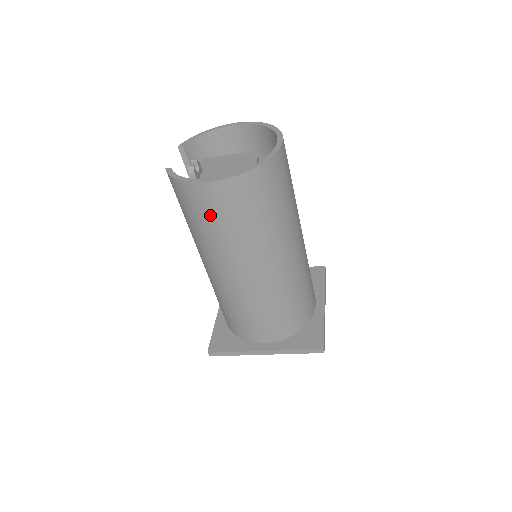
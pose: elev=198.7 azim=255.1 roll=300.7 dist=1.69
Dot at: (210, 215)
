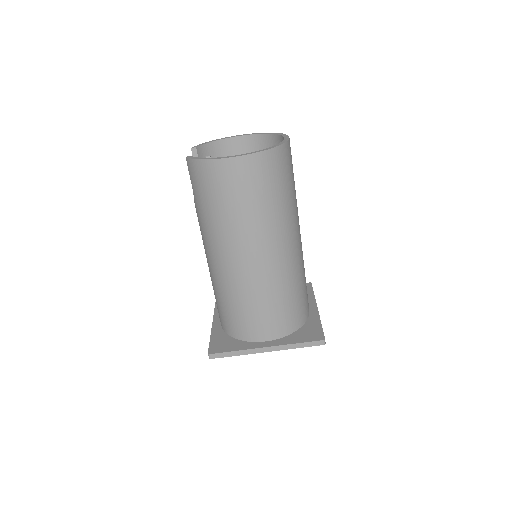
Dot at: (229, 192)
